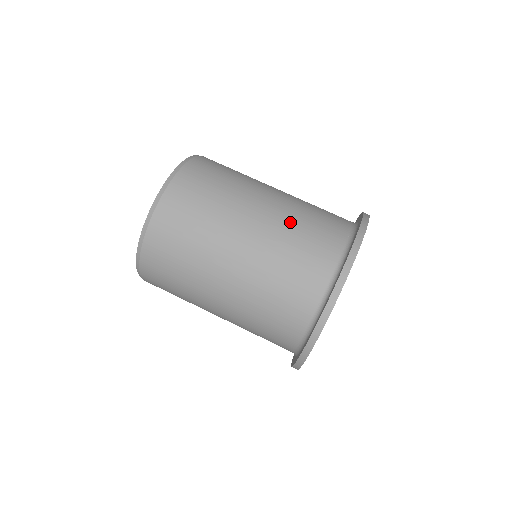
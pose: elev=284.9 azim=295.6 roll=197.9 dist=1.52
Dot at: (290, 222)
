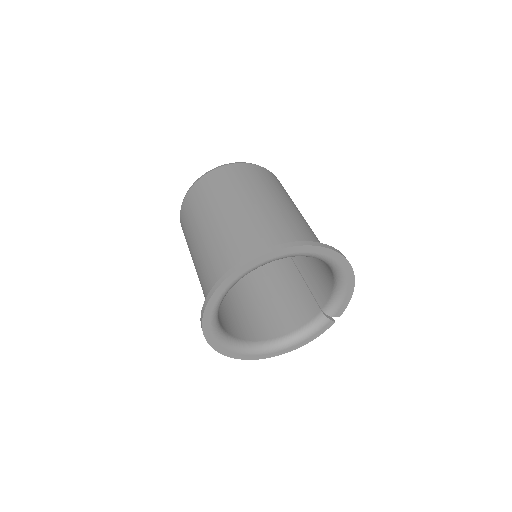
Dot at: (299, 221)
